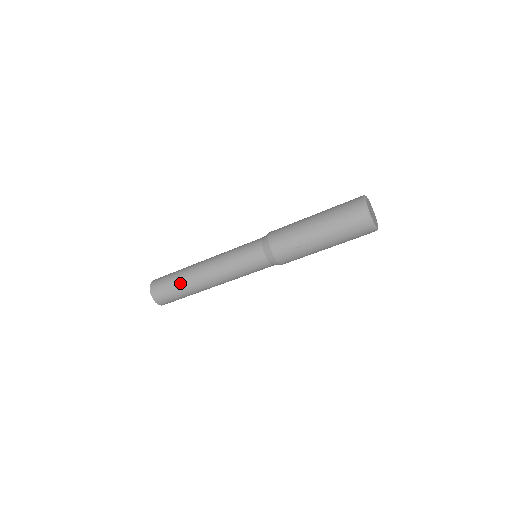
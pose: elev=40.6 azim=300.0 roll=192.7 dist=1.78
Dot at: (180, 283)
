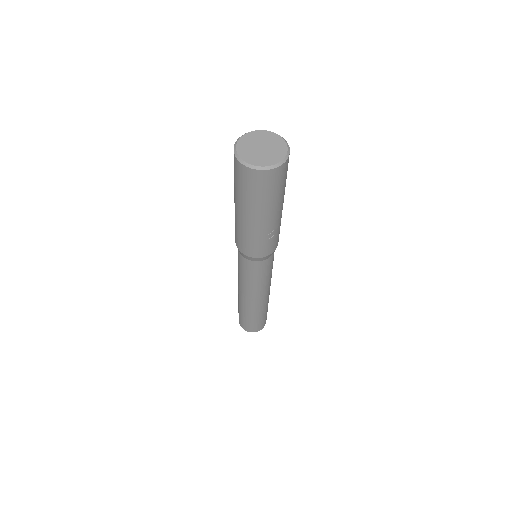
Dot at: (251, 316)
